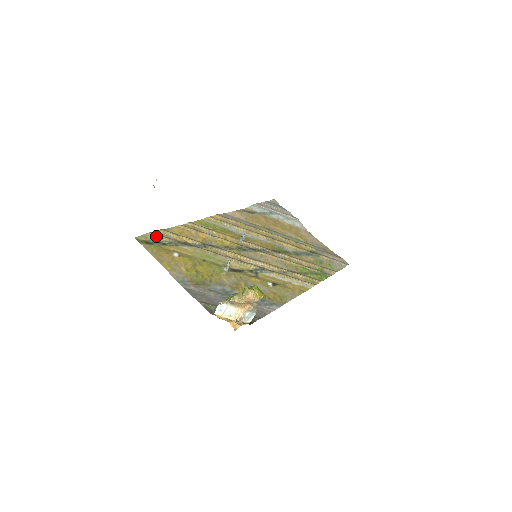
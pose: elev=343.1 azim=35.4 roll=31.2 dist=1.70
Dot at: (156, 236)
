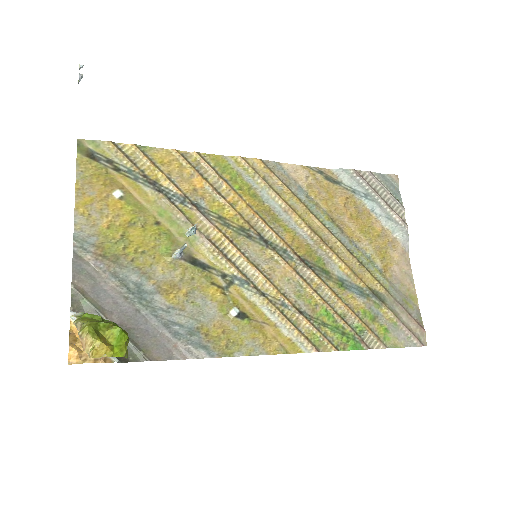
Dot at: (115, 151)
